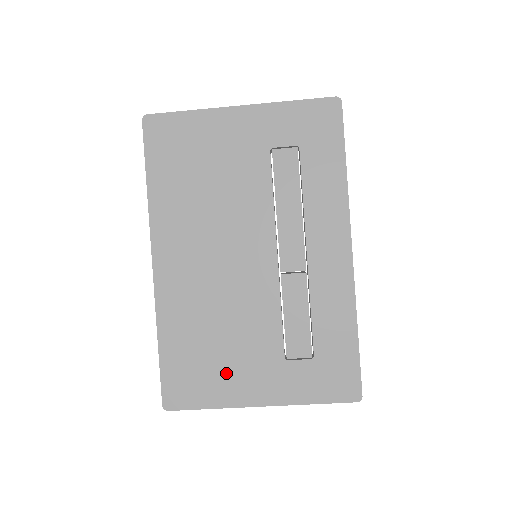
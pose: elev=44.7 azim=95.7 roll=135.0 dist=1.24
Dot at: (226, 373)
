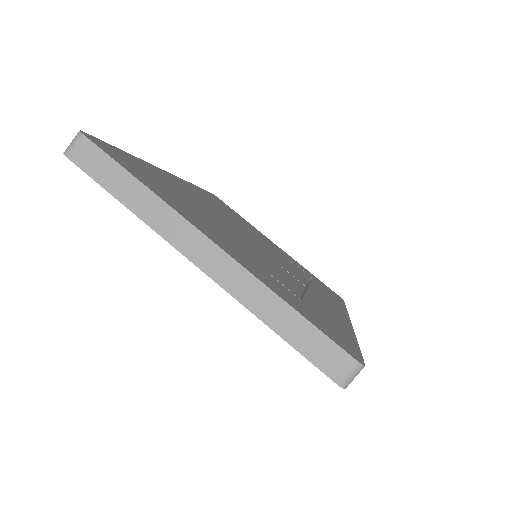
Dot at: (188, 209)
